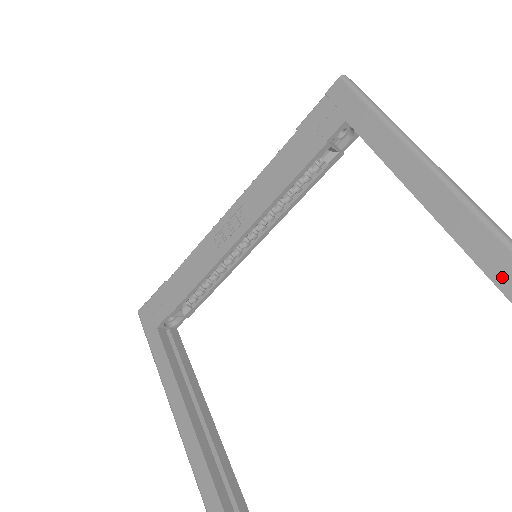
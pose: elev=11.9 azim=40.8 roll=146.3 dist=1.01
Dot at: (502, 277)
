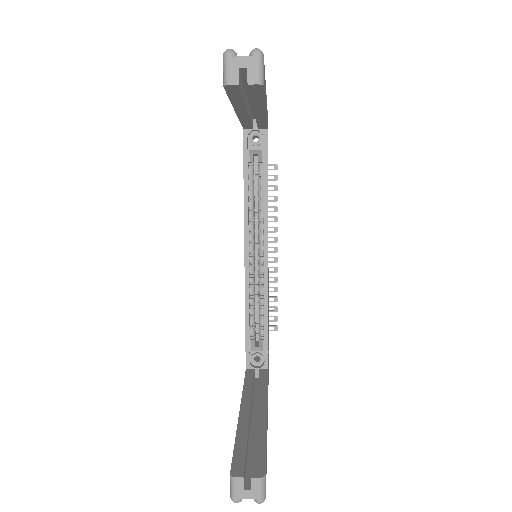
Dot at: occluded
